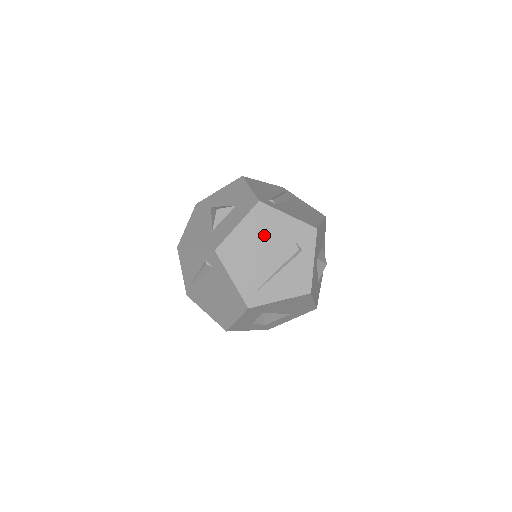
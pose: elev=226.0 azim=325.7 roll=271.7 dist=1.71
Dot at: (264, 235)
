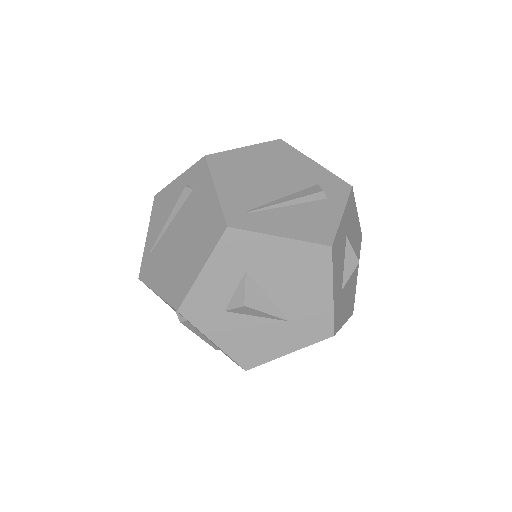
Dot at: (277, 166)
